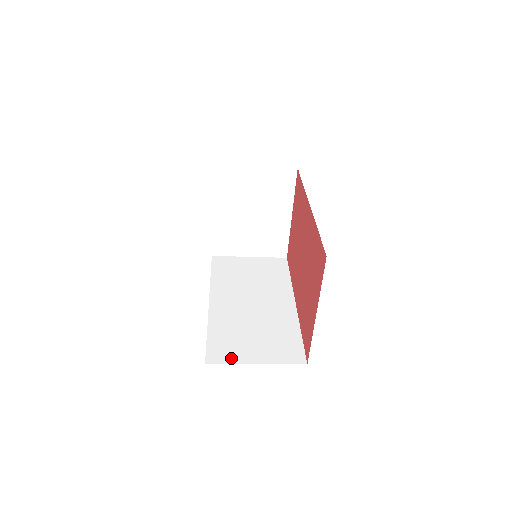
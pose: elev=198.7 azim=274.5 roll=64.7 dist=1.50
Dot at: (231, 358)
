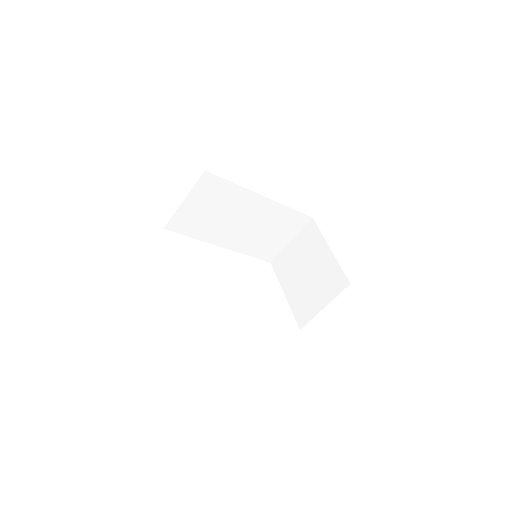
Dot at: occluded
